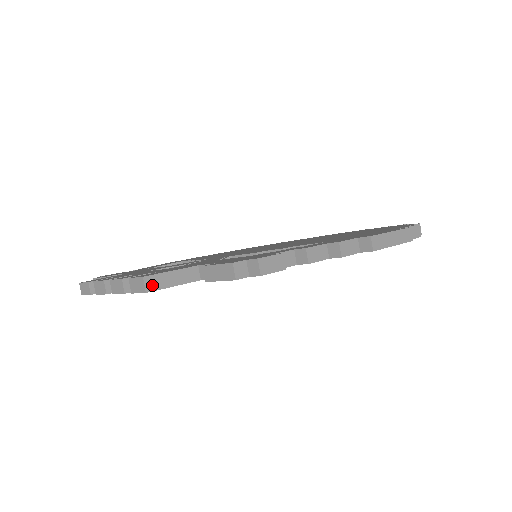
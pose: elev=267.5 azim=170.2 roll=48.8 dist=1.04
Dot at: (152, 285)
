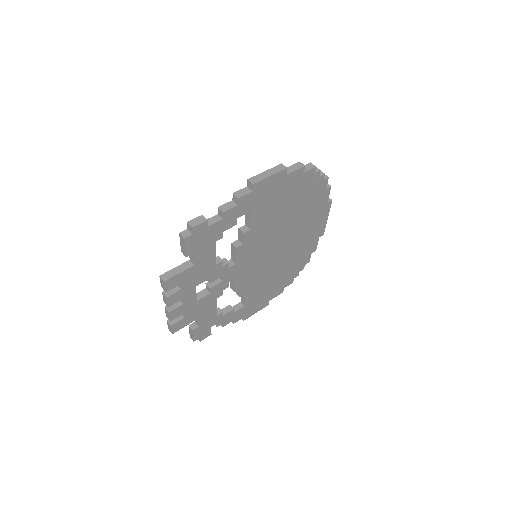
Dot at: (166, 277)
